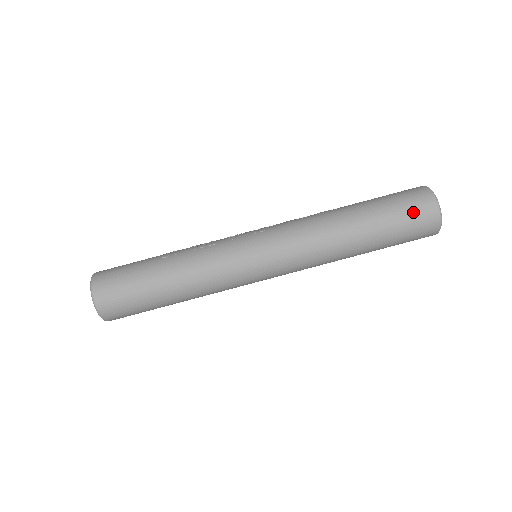
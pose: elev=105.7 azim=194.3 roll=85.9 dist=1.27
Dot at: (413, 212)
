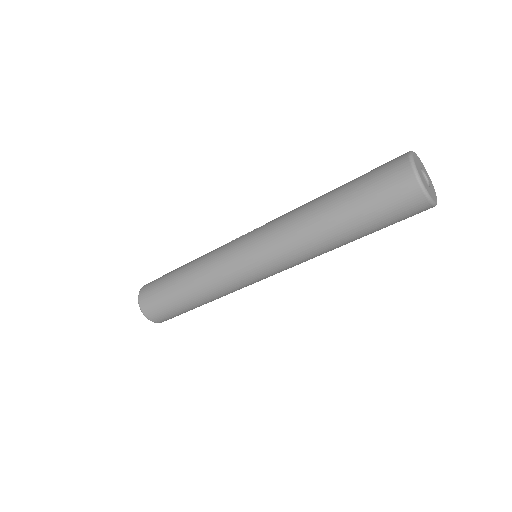
Dot at: (382, 176)
